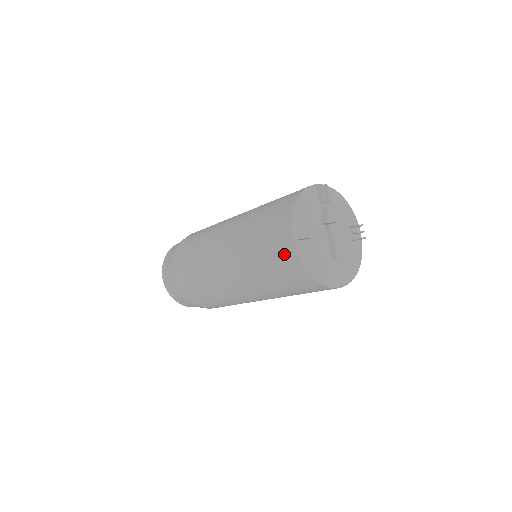
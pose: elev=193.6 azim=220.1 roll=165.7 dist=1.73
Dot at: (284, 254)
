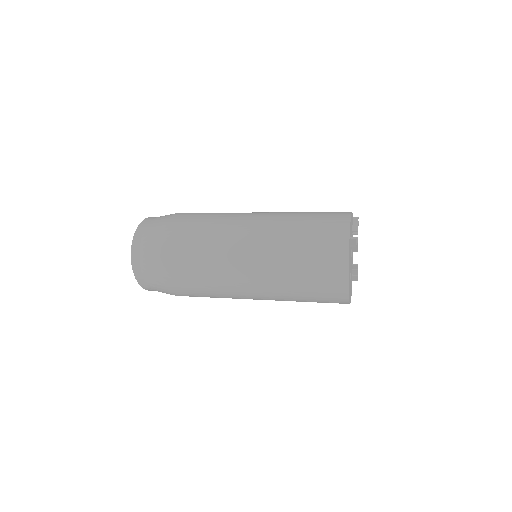
Dot at: (333, 246)
